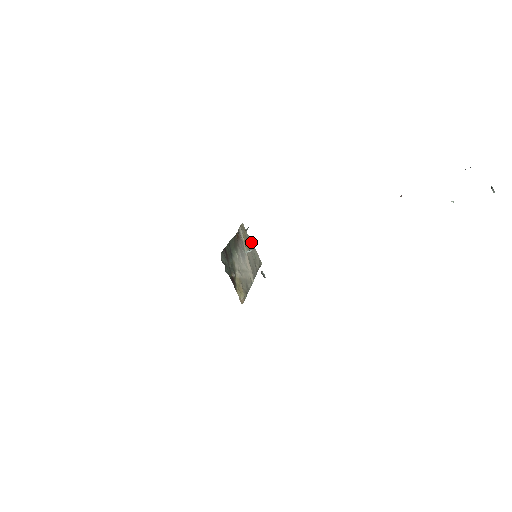
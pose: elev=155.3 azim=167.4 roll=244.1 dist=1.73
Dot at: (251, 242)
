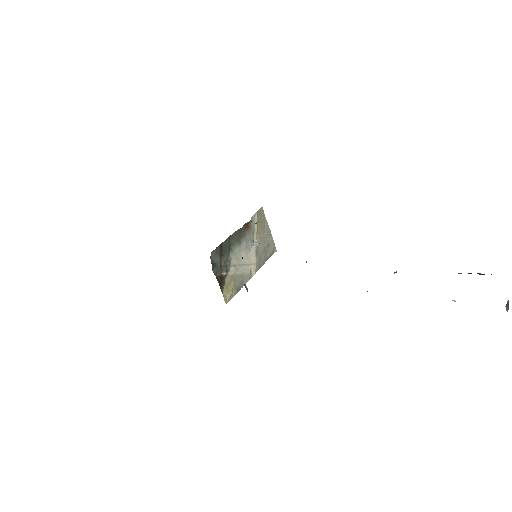
Dot at: (268, 228)
